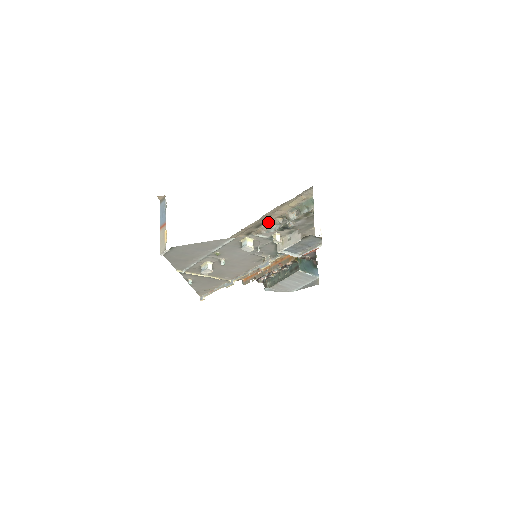
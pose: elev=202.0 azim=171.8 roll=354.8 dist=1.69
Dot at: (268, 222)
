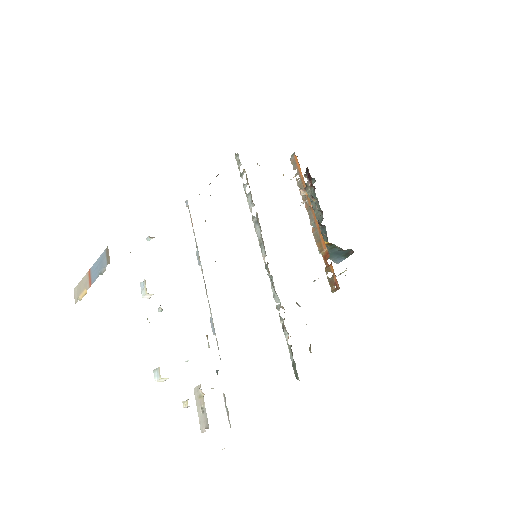
Dot at: occluded
